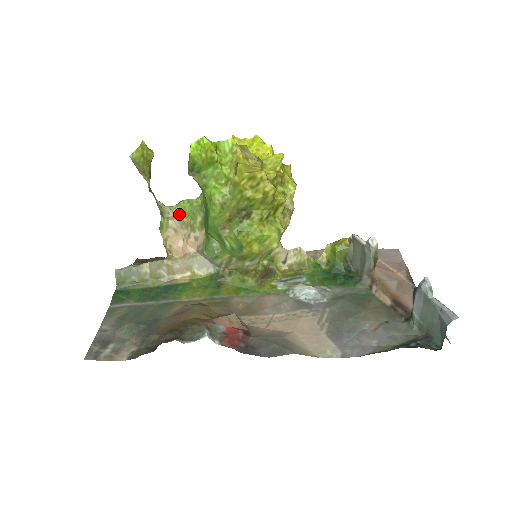
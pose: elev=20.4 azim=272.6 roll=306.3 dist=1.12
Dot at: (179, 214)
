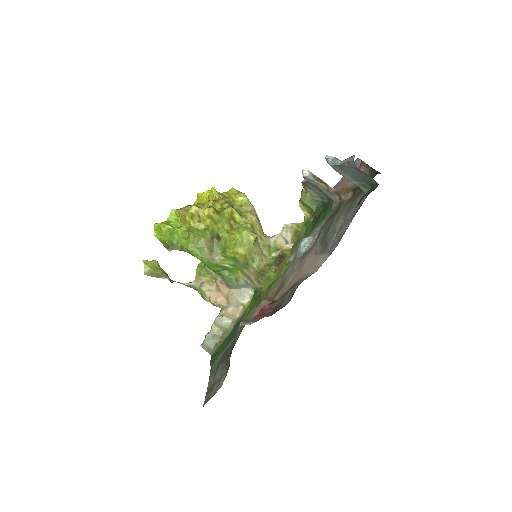
Dot at: (201, 279)
